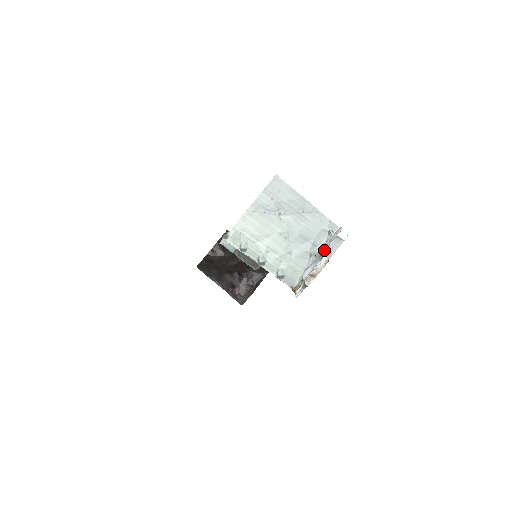
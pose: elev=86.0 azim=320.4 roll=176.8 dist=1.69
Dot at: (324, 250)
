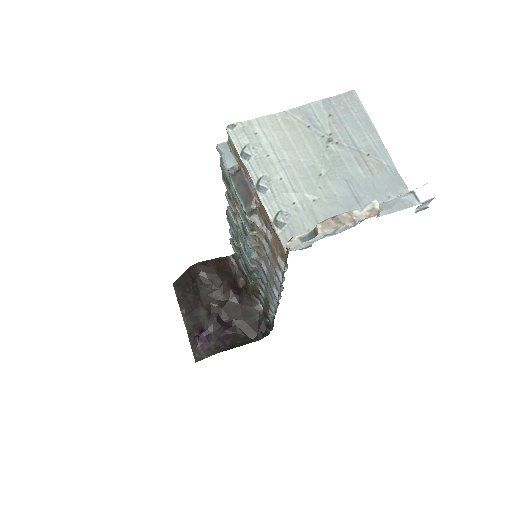
Dot at: occluded
